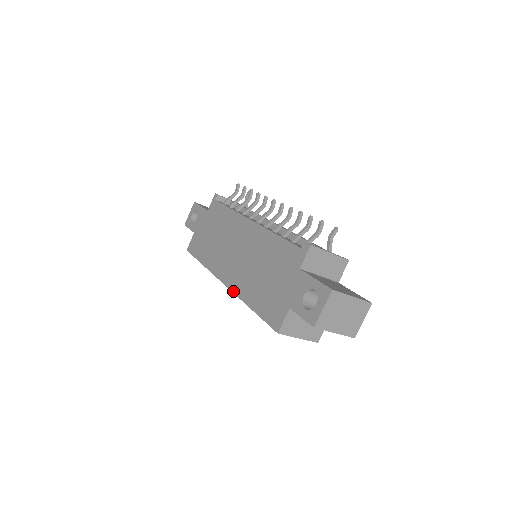
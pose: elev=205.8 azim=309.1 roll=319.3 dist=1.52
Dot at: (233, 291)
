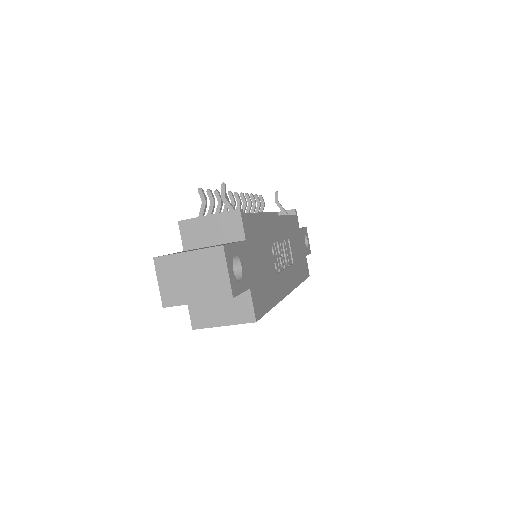
Dot at: occluded
